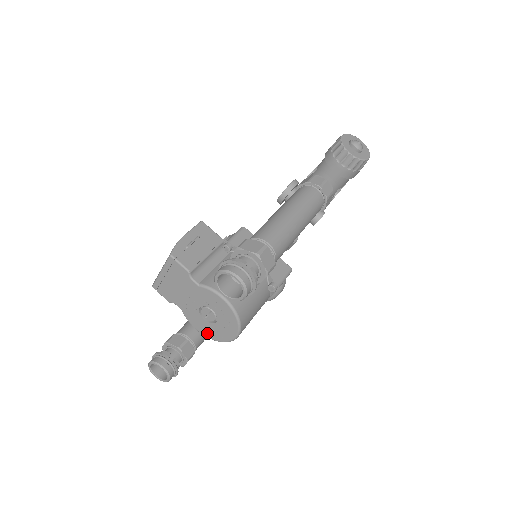
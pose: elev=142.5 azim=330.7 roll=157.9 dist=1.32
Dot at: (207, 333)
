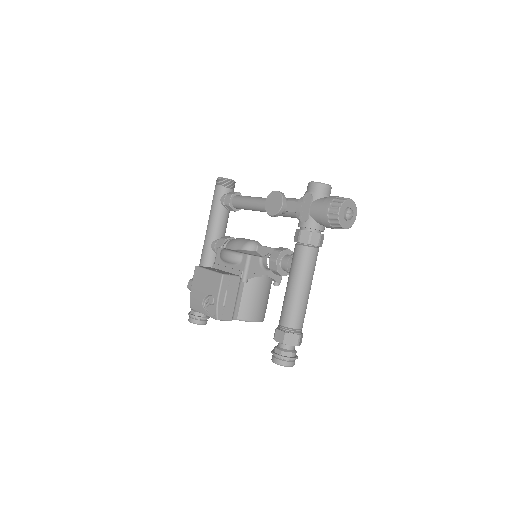
Dot at: occluded
